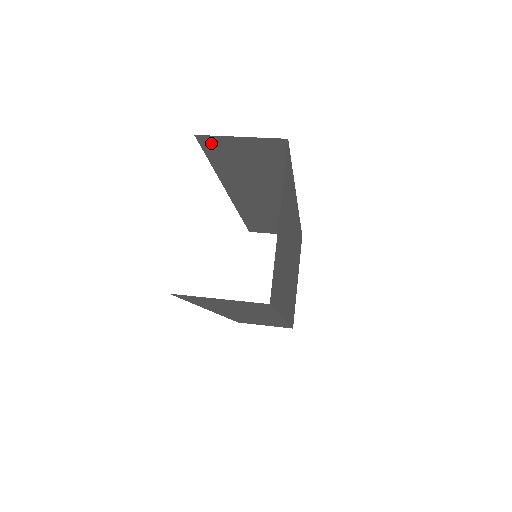
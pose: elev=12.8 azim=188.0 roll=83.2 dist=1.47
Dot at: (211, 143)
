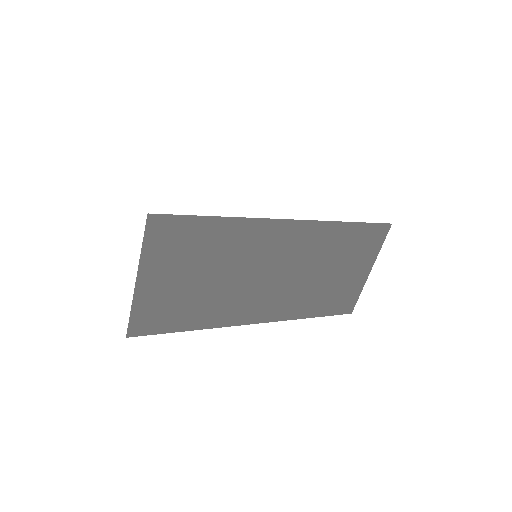
Dot at: occluded
